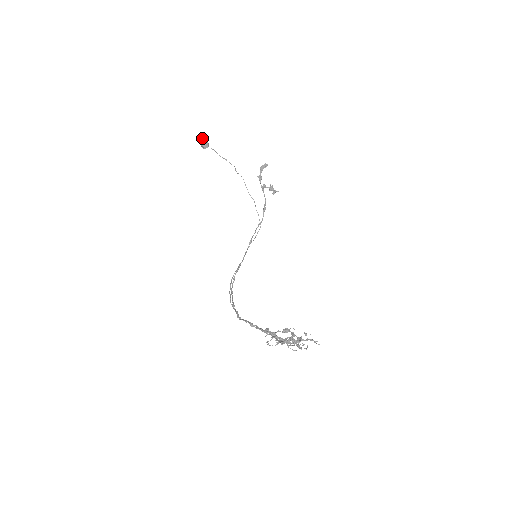
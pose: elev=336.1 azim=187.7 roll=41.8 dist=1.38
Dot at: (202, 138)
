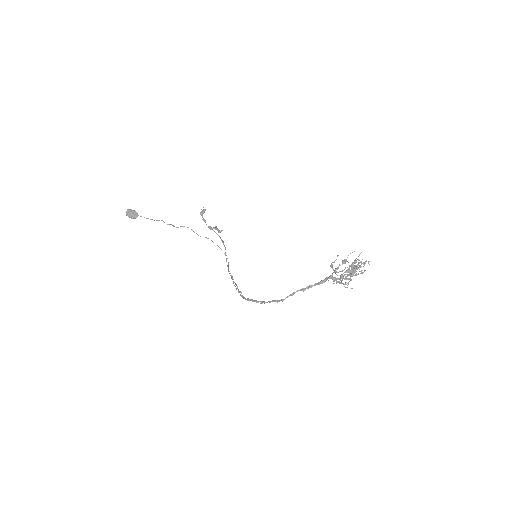
Dot at: (129, 210)
